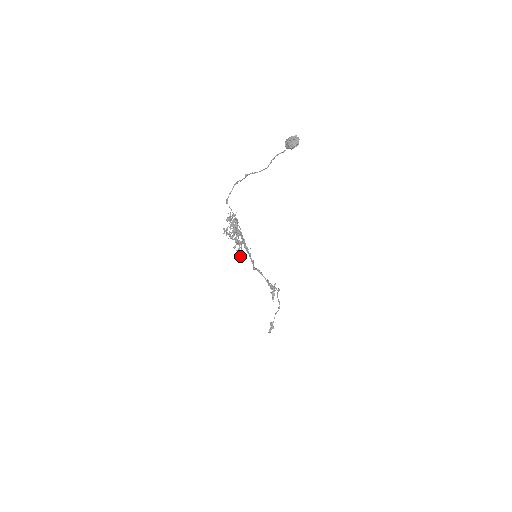
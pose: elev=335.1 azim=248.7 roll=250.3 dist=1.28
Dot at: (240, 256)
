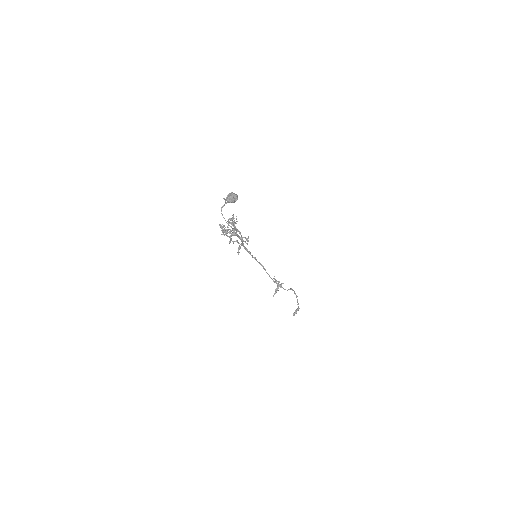
Dot at: occluded
